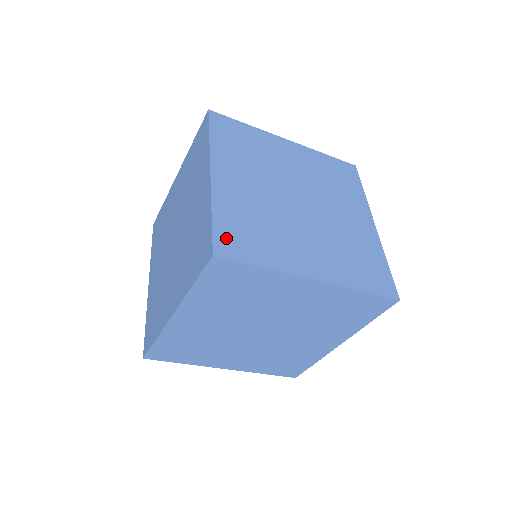
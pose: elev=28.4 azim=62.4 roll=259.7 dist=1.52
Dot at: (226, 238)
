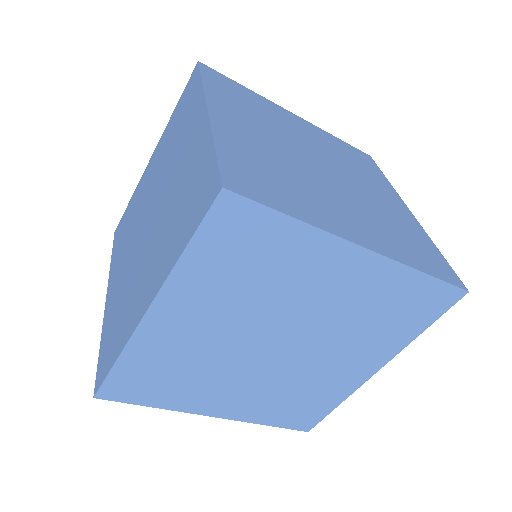
Dot at: (238, 174)
